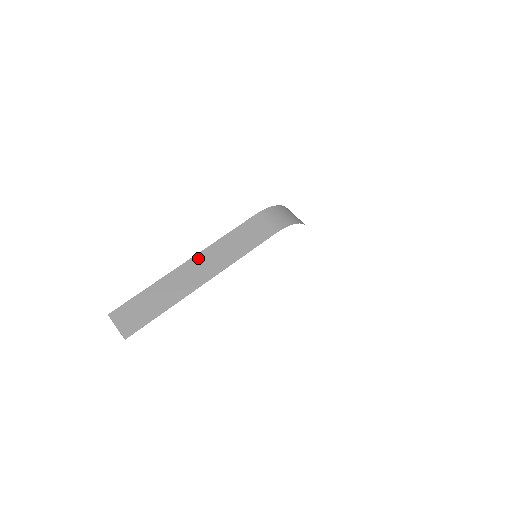
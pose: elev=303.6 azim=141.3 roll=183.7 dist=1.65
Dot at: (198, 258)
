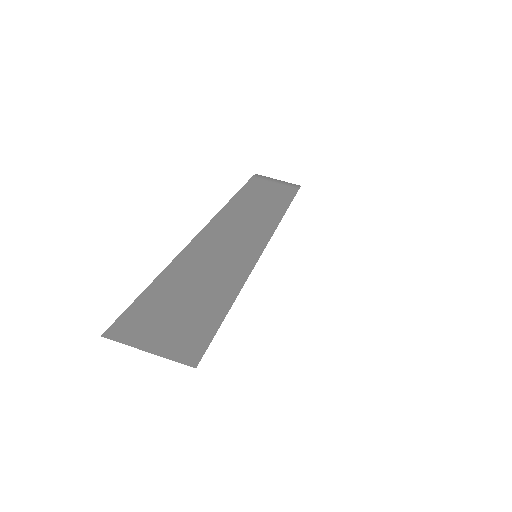
Dot at: (219, 222)
